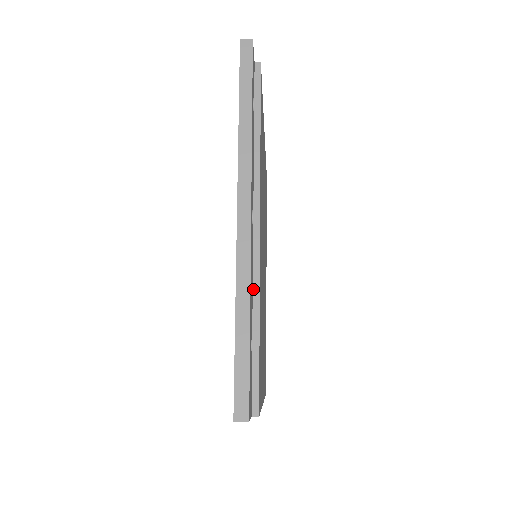
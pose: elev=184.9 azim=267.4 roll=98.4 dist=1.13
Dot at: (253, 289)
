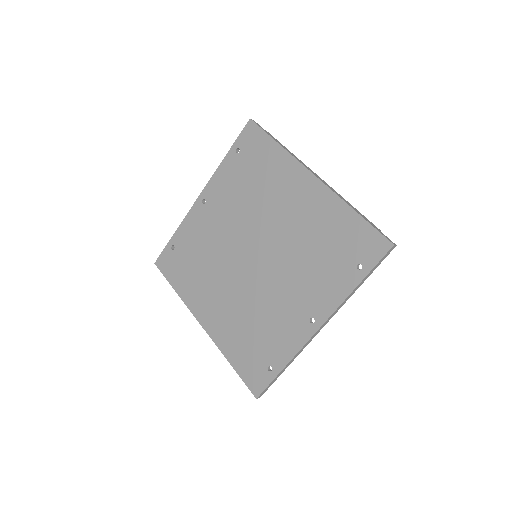
Dot at: occluded
